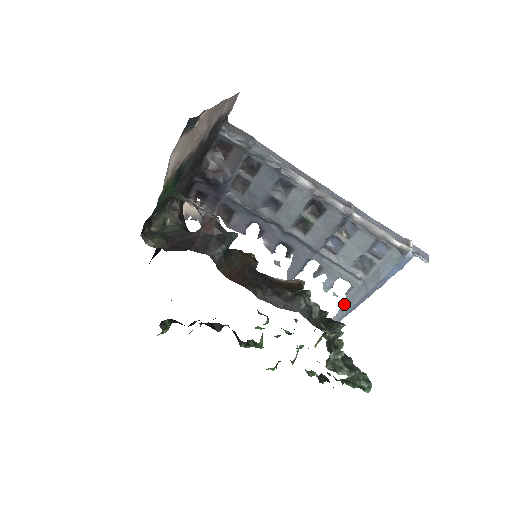
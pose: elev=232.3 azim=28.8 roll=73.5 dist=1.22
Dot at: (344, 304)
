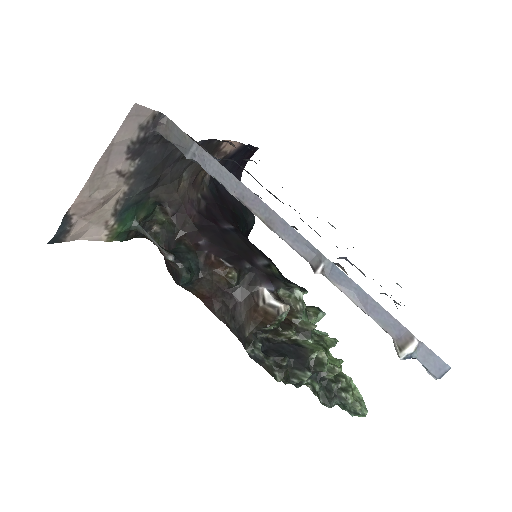
Dot at: occluded
